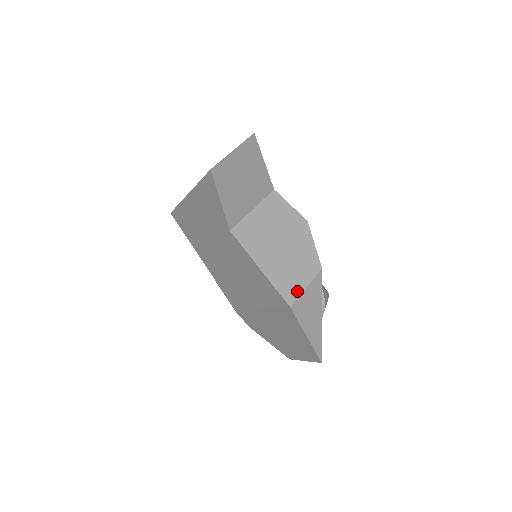
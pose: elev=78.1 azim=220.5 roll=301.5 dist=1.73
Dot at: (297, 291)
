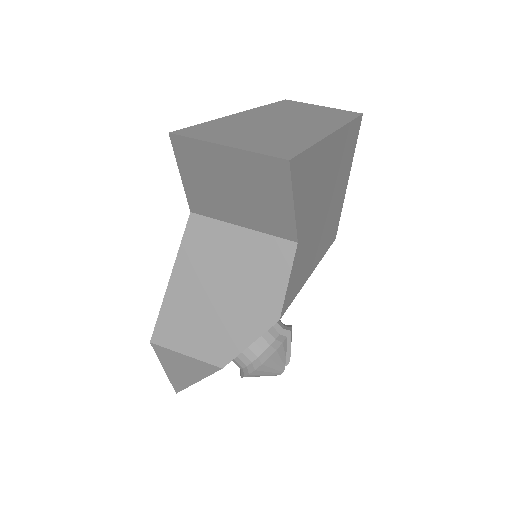
Dot at: (173, 344)
